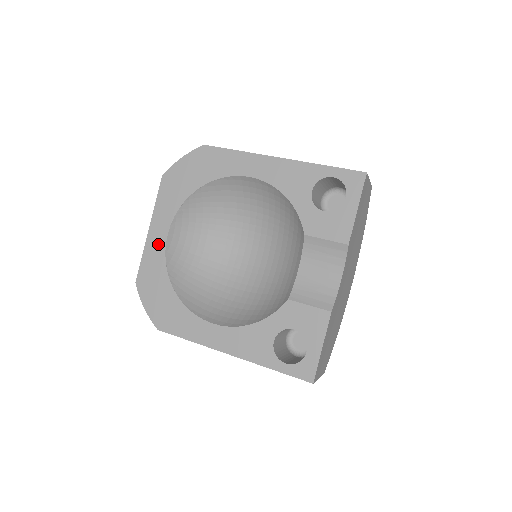
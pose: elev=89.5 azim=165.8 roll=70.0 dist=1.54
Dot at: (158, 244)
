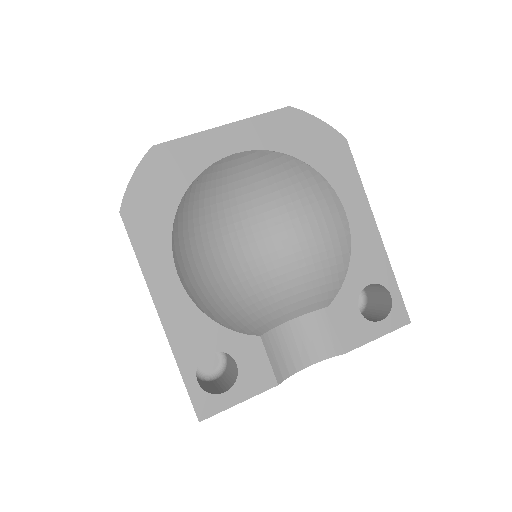
Dot at: (216, 148)
